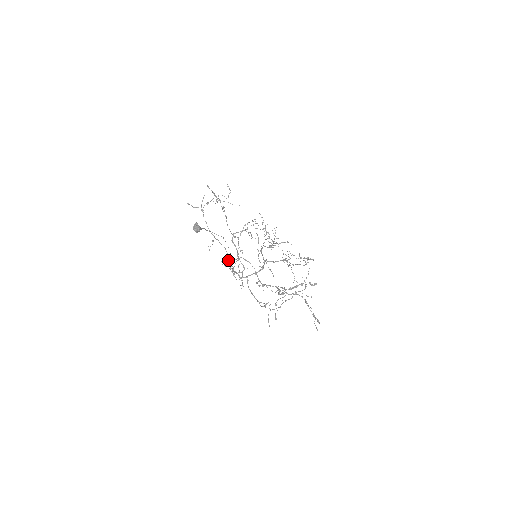
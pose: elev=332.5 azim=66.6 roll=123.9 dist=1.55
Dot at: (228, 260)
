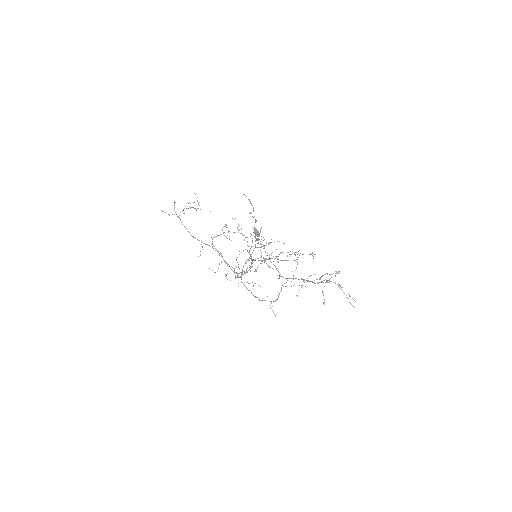
Dot at: (225, 262)
